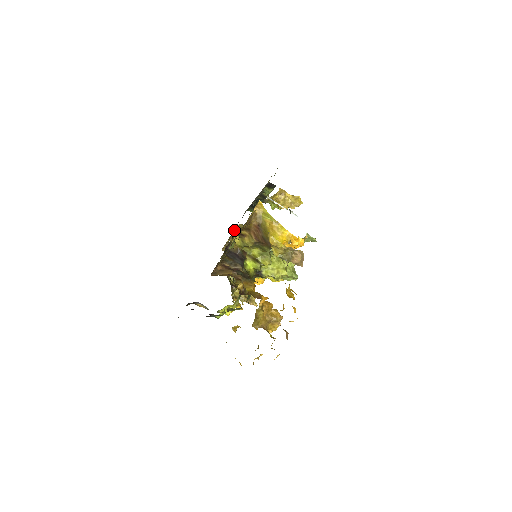
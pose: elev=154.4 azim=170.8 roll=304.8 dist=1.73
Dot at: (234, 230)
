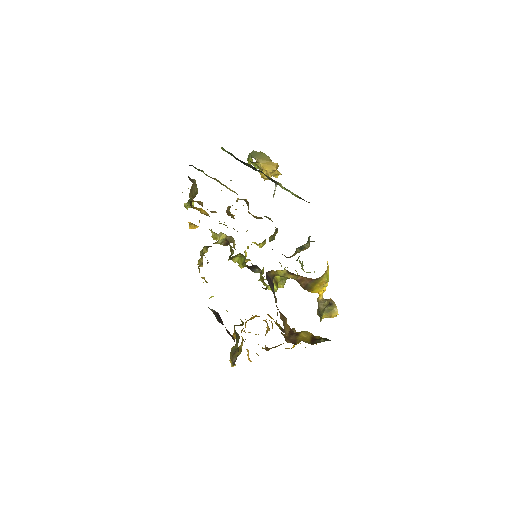
Dot at: occluded
